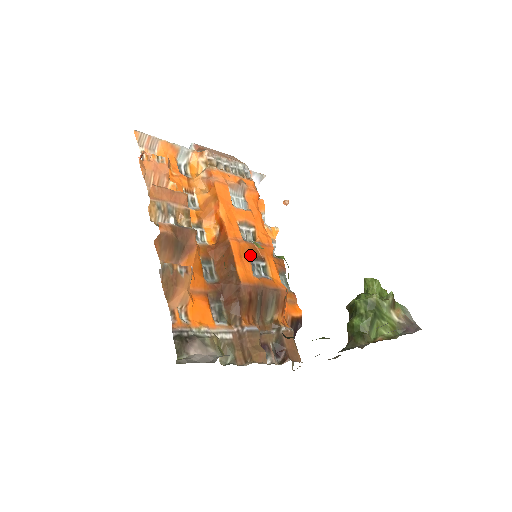
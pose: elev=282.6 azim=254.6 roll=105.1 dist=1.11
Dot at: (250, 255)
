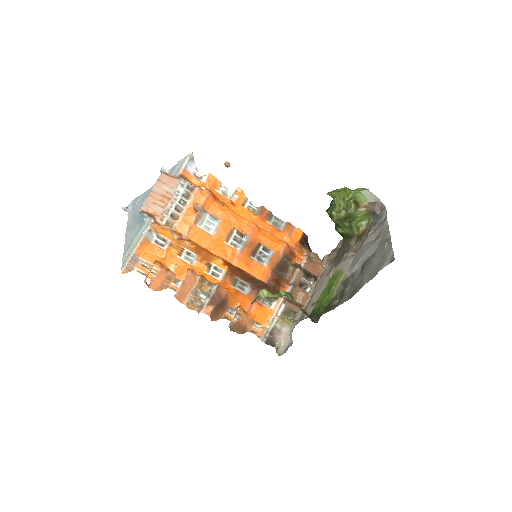
Dot at: (251, 255)
